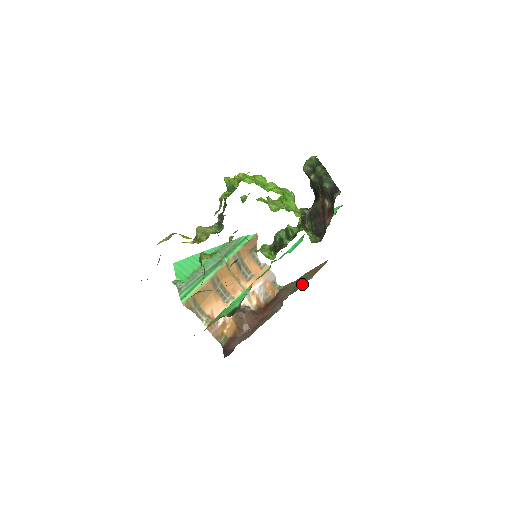
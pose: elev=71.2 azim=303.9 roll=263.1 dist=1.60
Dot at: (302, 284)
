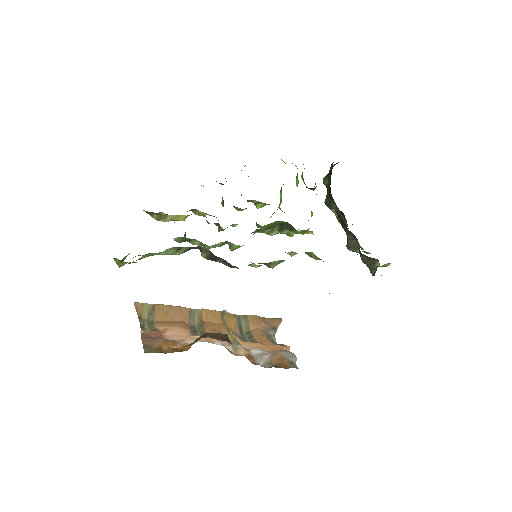
Dot at: occluded
